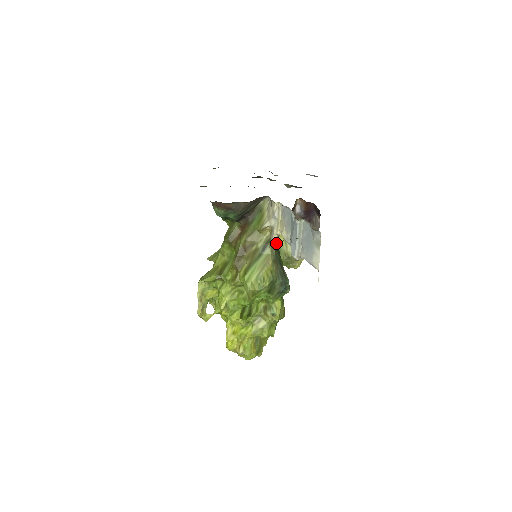
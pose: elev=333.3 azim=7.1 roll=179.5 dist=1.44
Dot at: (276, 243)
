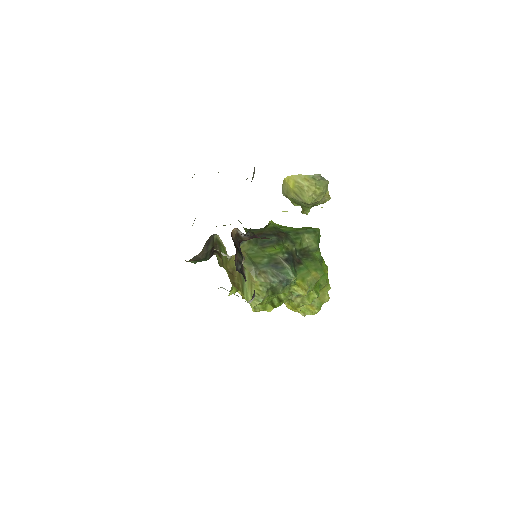
Dot at: (290, 198)
